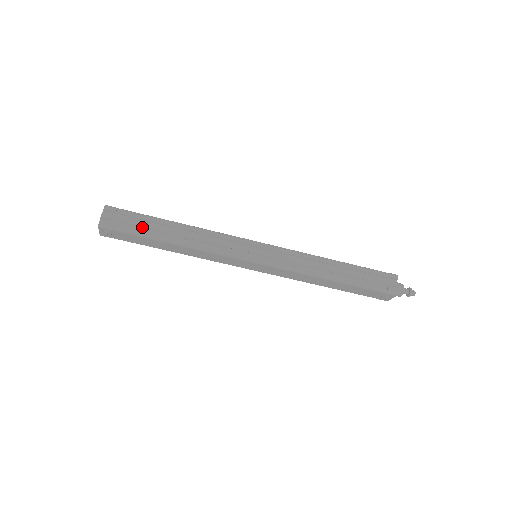
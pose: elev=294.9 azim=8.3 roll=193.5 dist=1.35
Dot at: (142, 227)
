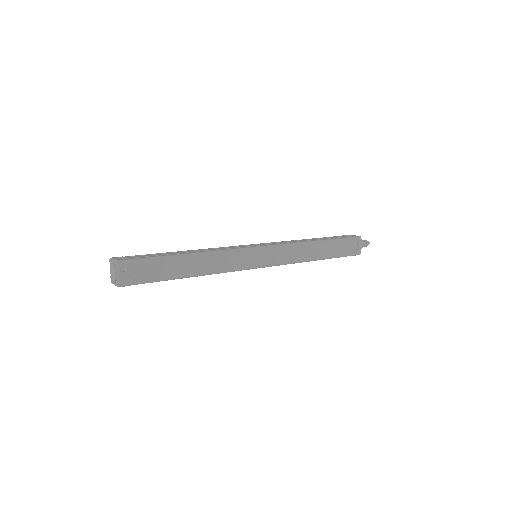
Dot at: (156, 256)
